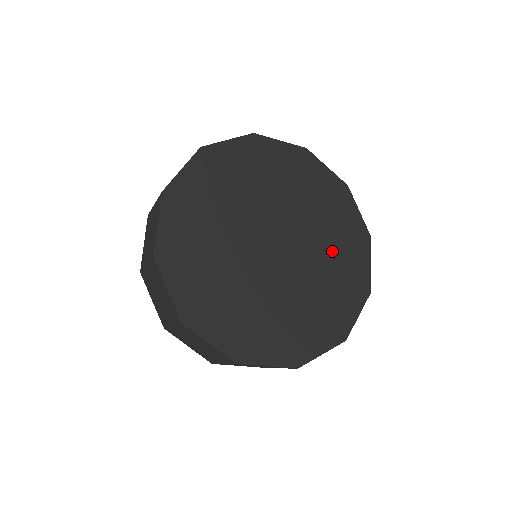
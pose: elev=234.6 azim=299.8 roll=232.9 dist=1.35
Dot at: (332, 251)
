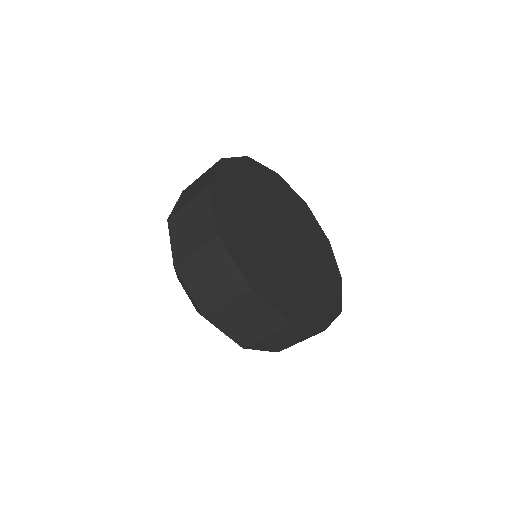
Dot at: (314, 284)
